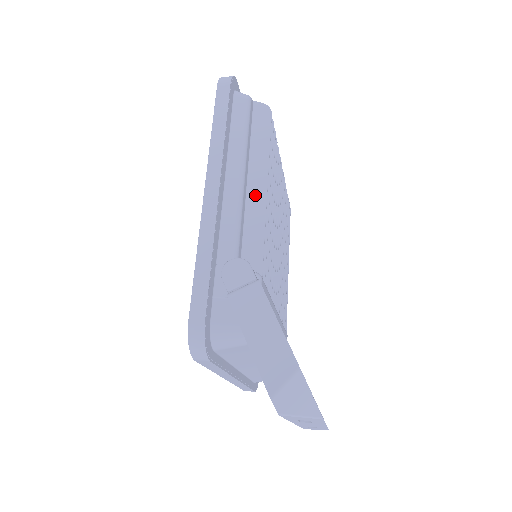
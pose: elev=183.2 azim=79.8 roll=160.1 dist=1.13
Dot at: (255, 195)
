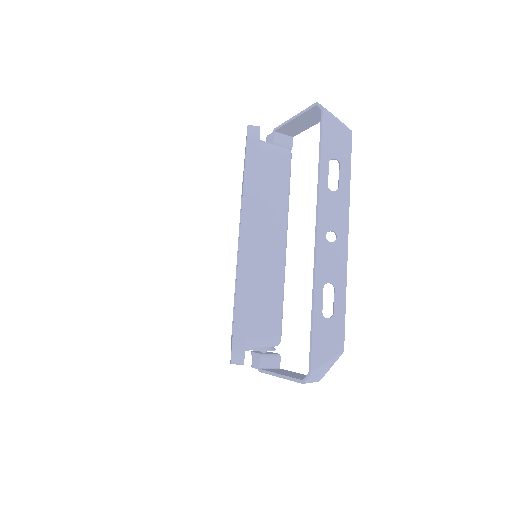
Dot at: occluded
